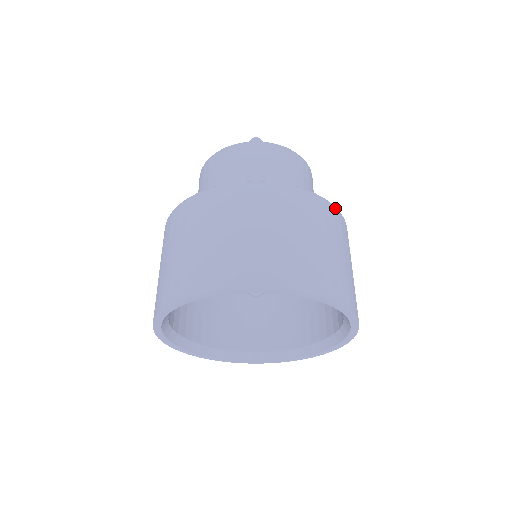
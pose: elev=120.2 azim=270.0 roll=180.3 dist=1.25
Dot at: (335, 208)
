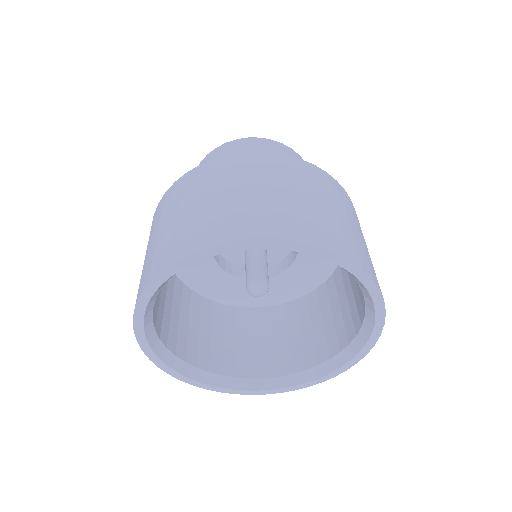
Dot at: (340, 185)
